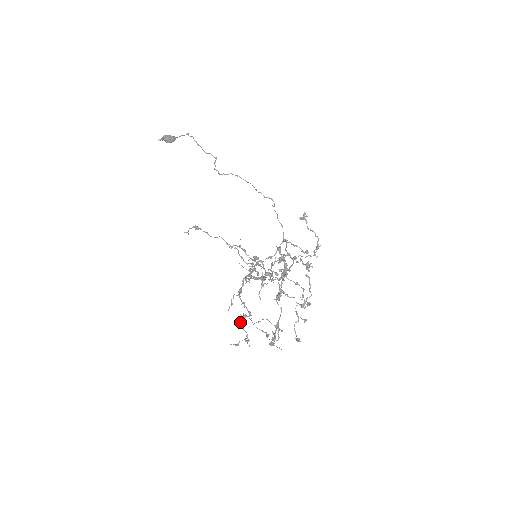
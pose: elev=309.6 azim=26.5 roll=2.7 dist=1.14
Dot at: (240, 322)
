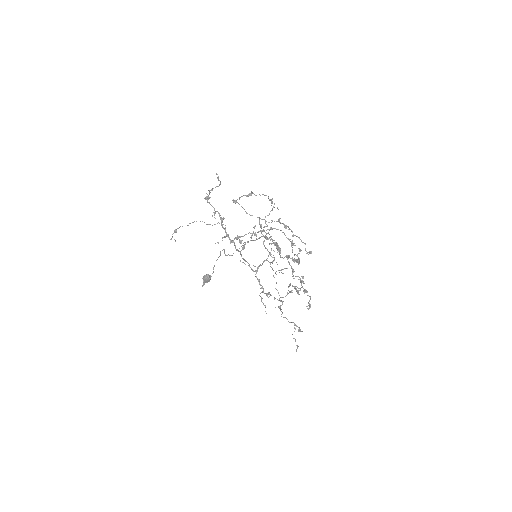
Dot at: occluded
